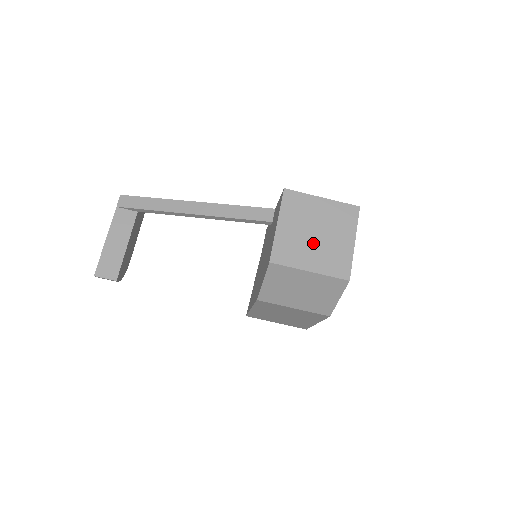
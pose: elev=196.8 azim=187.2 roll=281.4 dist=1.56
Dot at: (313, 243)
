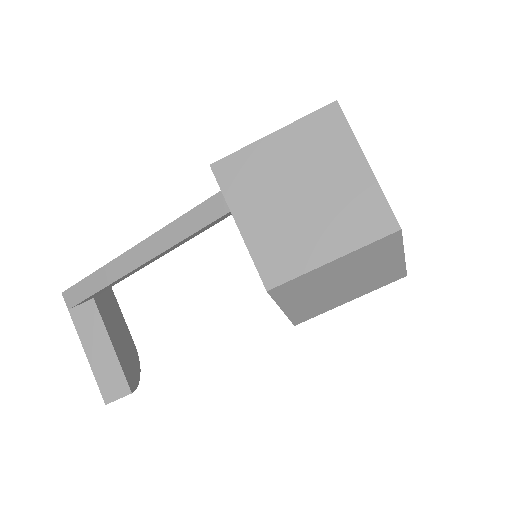
Dot at: (307, 214)
